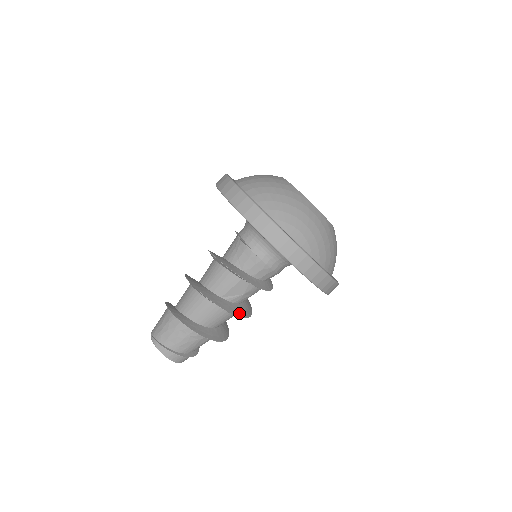
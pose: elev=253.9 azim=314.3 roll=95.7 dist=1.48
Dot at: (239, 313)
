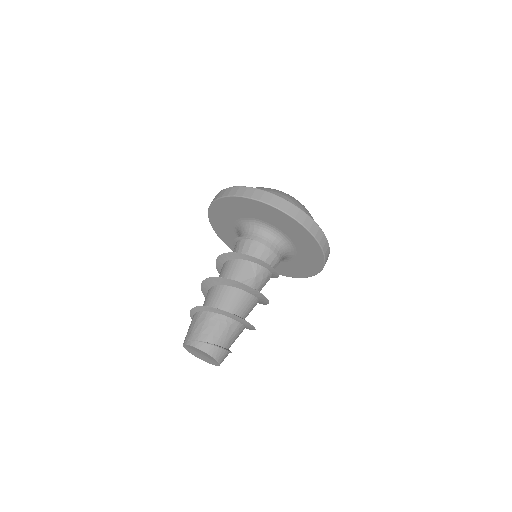
Dot at: (257, 291)
